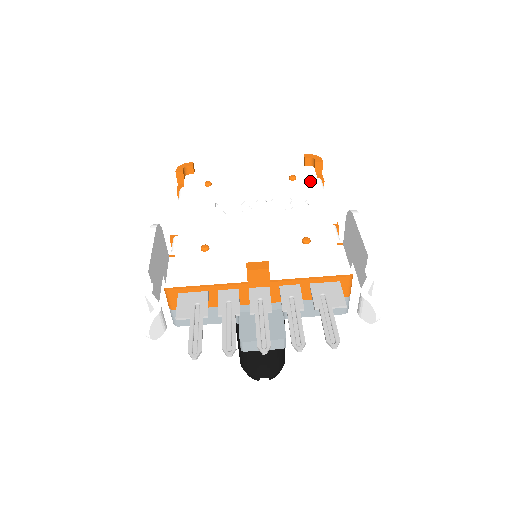
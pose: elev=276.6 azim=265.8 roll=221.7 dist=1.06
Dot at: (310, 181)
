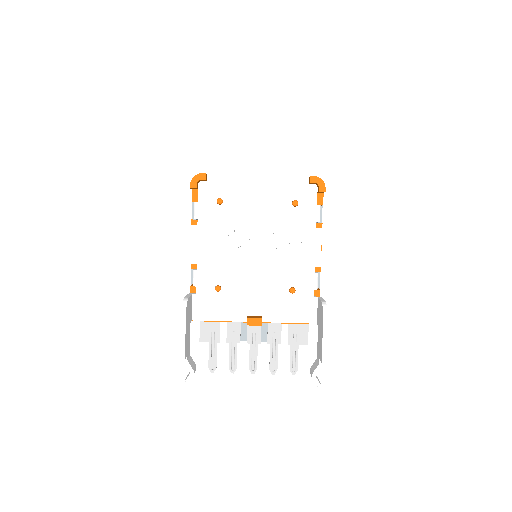
Dot at: (310, 210)
